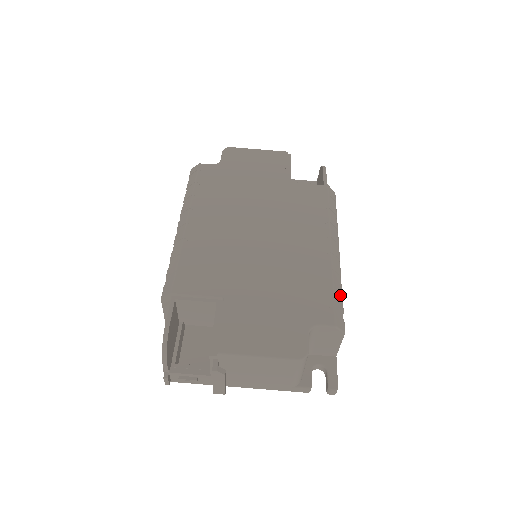
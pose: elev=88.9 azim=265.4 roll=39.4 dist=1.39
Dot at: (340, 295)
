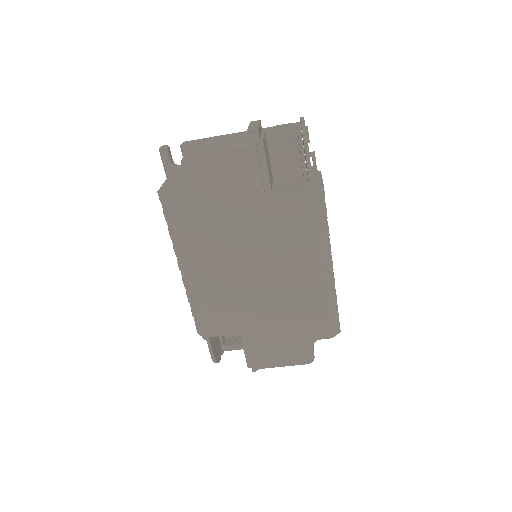
Dot at: (335, 305)
